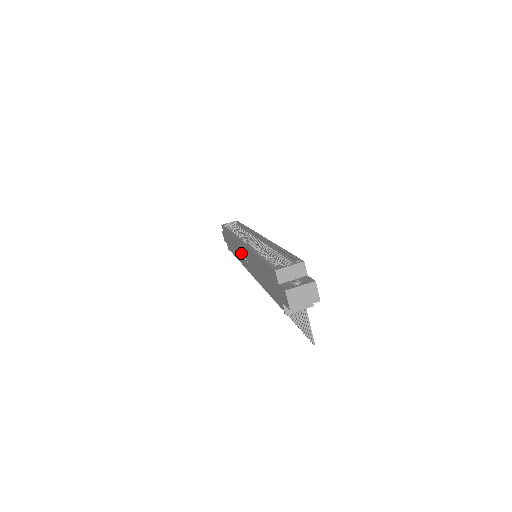
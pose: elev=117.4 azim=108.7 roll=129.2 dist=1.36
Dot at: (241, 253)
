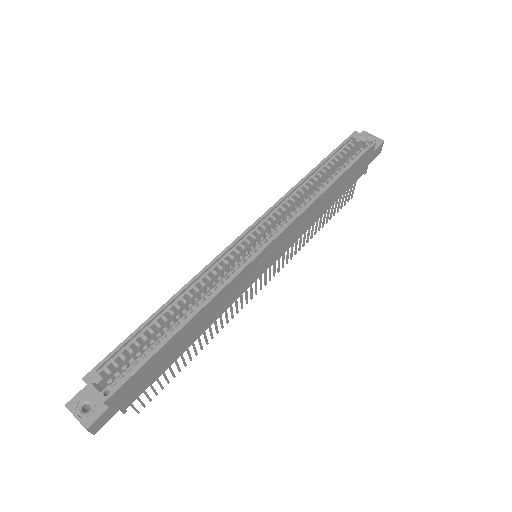
Dot at: occluded
